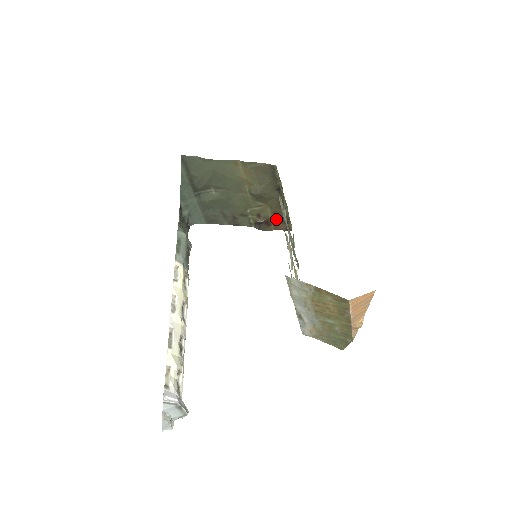
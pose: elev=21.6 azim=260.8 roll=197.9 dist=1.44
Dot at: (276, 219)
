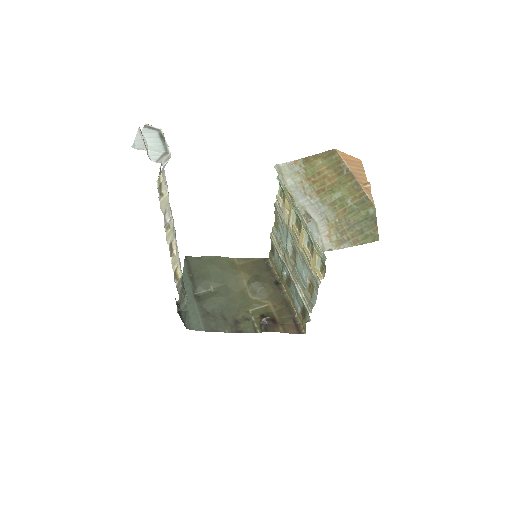
Dot at: (282, 317)
